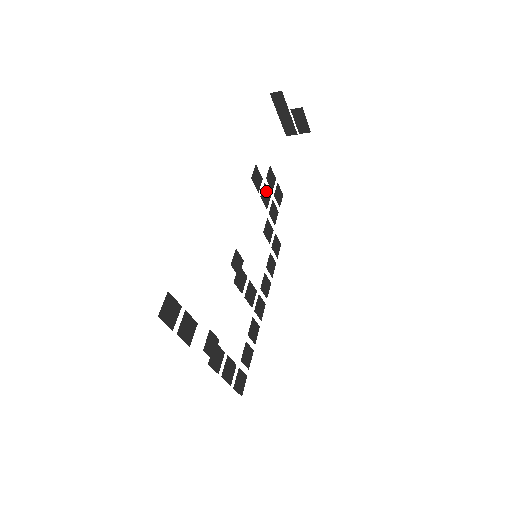
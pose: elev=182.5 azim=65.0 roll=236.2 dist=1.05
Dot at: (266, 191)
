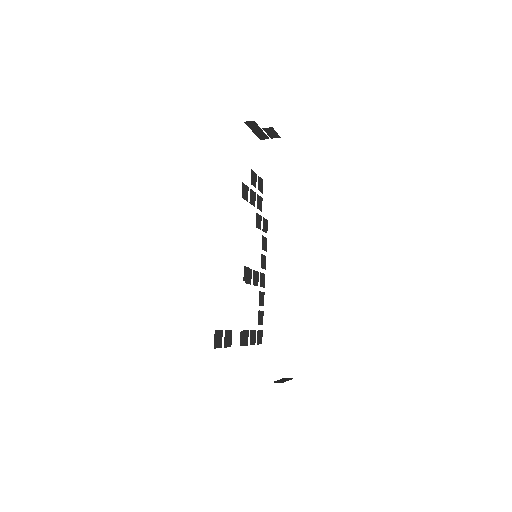
Dot at: (252, 193)
